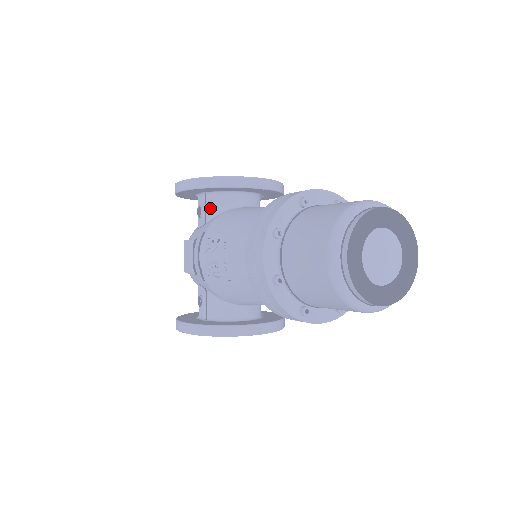
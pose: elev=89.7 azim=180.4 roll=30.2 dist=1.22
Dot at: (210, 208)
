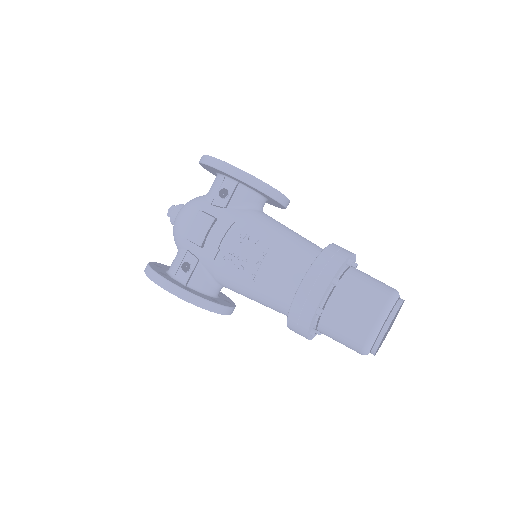
Dot at: (237, 198)
